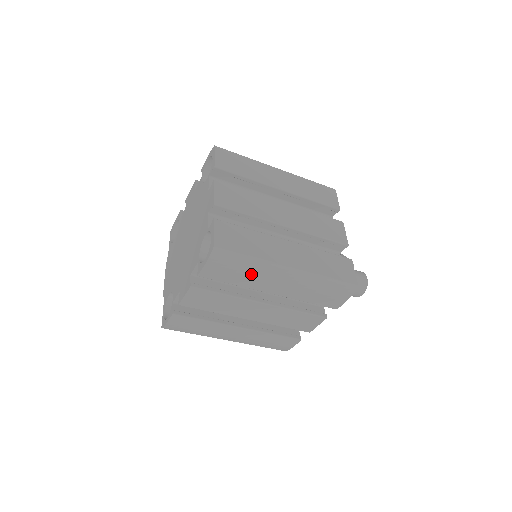
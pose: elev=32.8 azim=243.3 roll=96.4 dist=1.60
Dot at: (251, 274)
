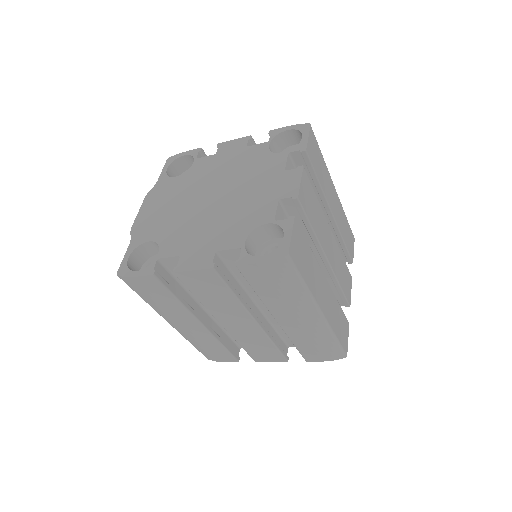
Dot at: (286, 297)
